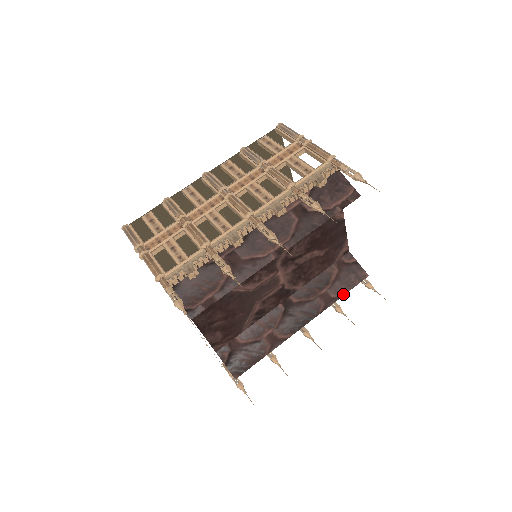
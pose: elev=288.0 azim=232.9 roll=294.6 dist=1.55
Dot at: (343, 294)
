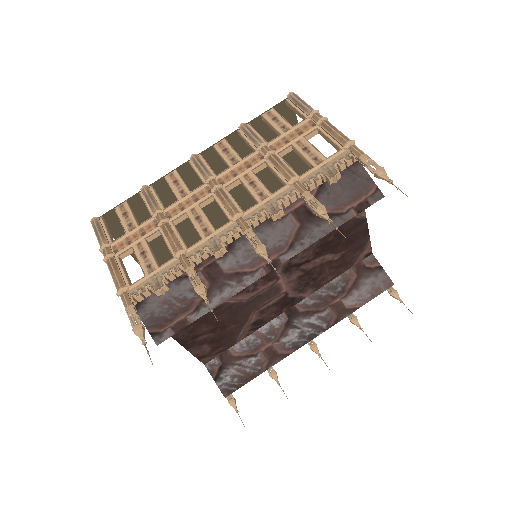
Dot at: (360, 305)
